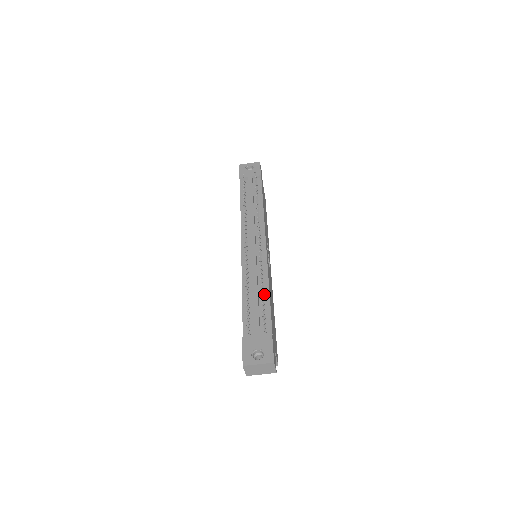
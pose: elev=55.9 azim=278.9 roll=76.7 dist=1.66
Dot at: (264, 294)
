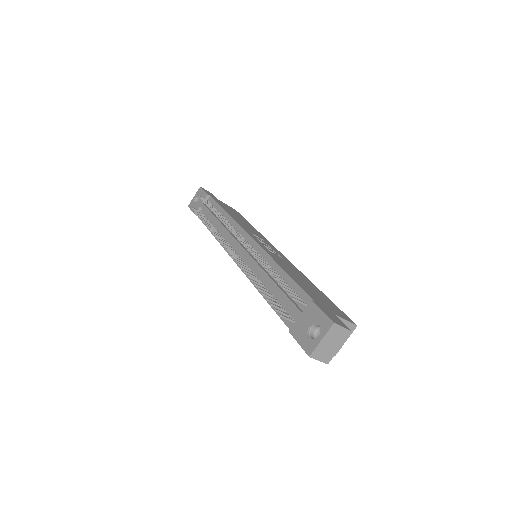
Dot at: (279, 275)
